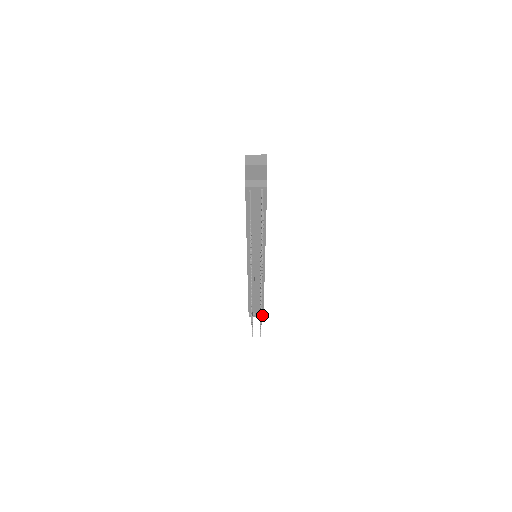
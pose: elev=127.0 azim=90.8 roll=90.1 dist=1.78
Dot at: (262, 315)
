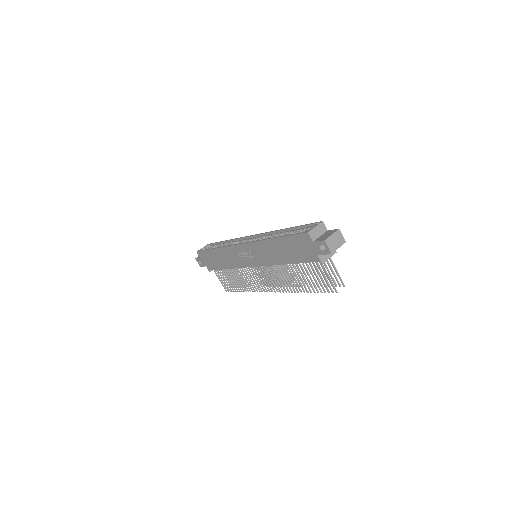
Dot at: occluded
